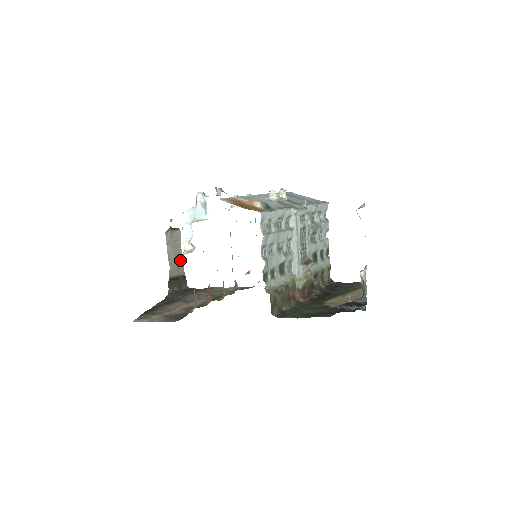
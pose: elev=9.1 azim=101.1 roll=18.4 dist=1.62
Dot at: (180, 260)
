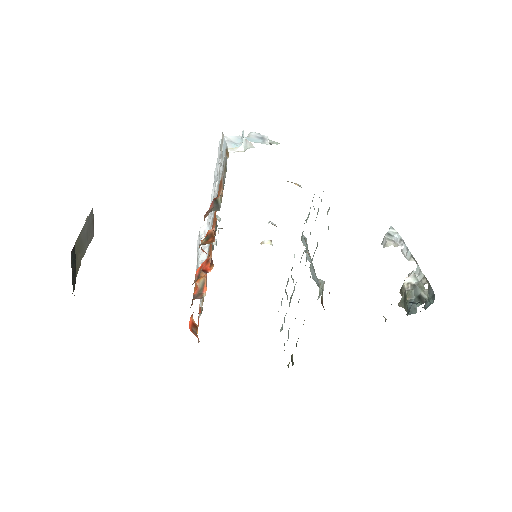
Dot at: (79, 258)
